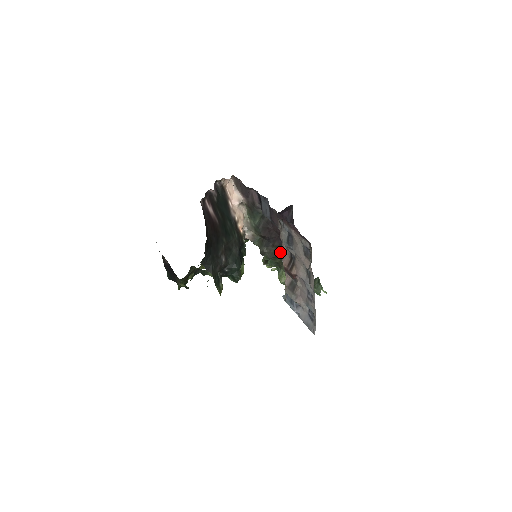
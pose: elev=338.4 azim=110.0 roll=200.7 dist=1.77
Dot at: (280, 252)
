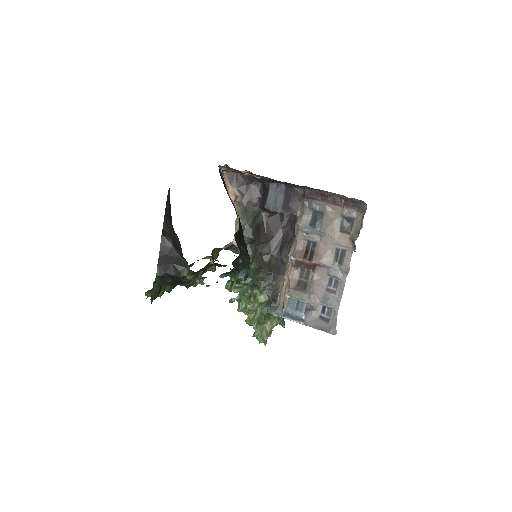
Dot at: (268, 260)
